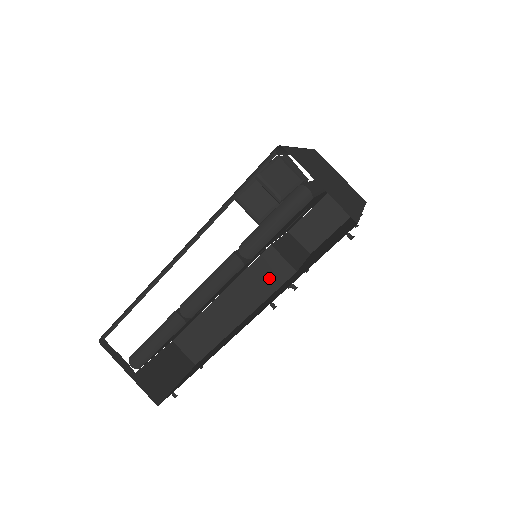
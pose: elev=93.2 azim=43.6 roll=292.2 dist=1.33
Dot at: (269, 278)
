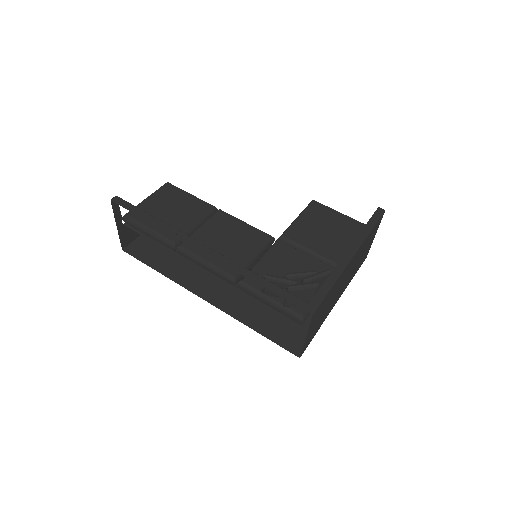
Dot at: occluded
